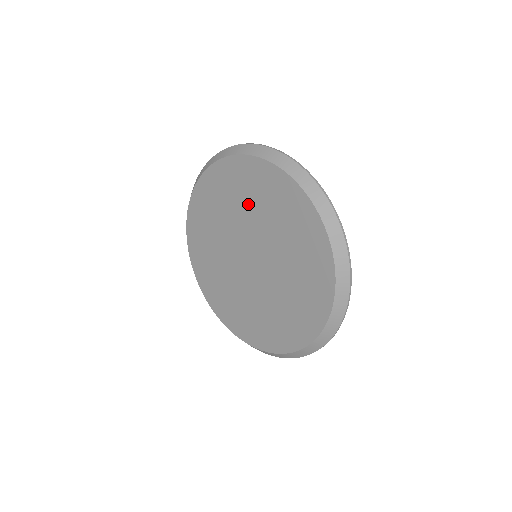
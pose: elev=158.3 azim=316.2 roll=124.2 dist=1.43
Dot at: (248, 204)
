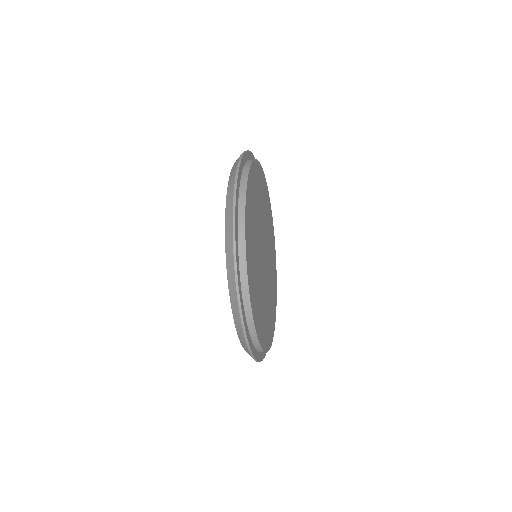
Dot at: occluded
